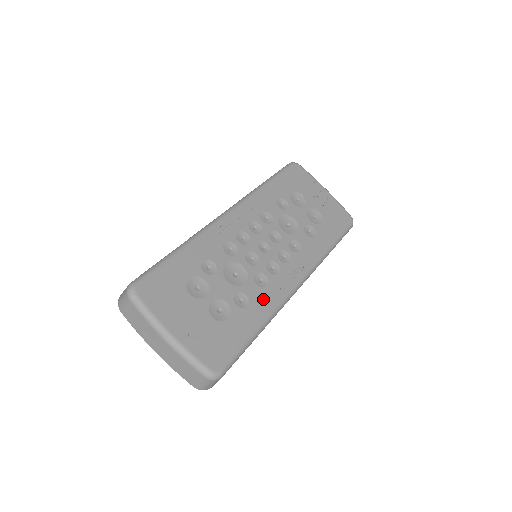
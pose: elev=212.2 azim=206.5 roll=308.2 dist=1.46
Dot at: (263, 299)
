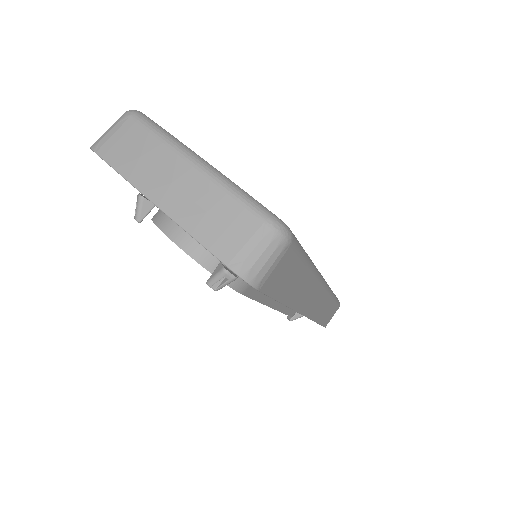
Dot at: occluded
